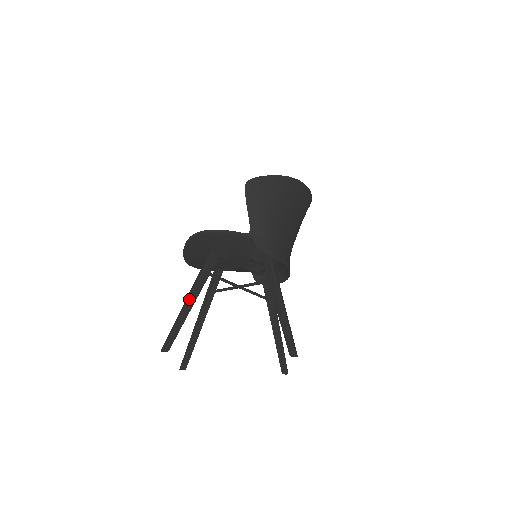
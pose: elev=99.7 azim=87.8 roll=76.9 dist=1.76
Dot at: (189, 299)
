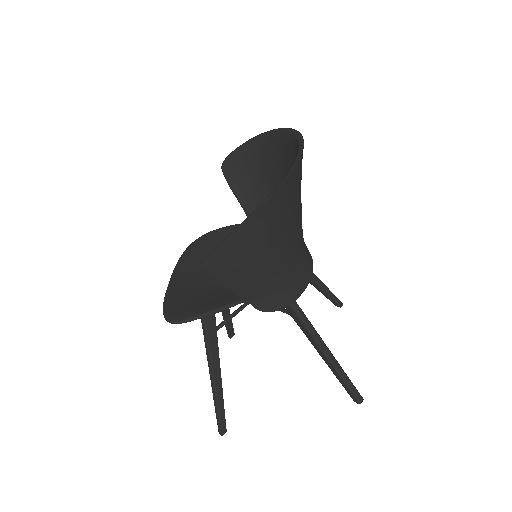
Dot at: (214, 379)
